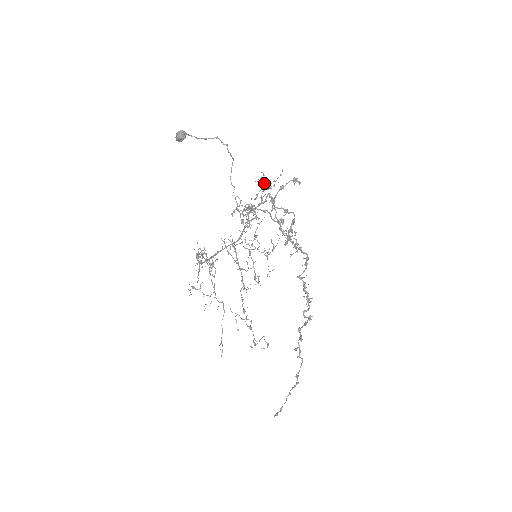
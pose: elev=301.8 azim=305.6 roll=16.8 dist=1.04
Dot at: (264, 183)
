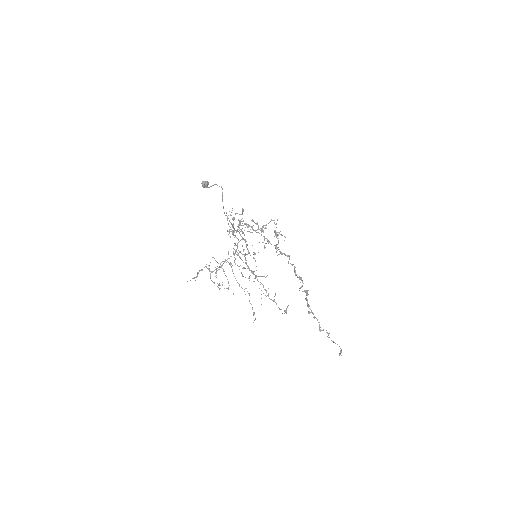
Dot at: occluded
